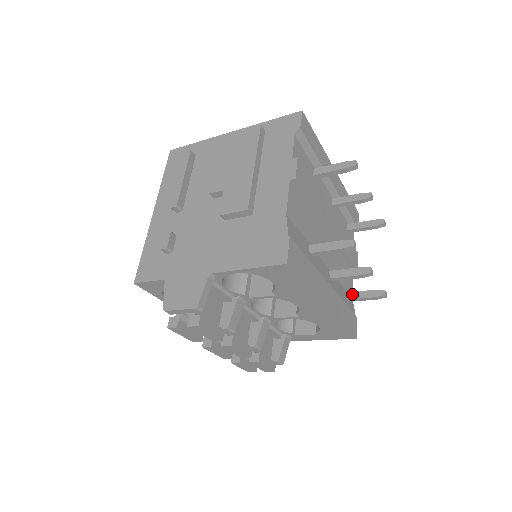
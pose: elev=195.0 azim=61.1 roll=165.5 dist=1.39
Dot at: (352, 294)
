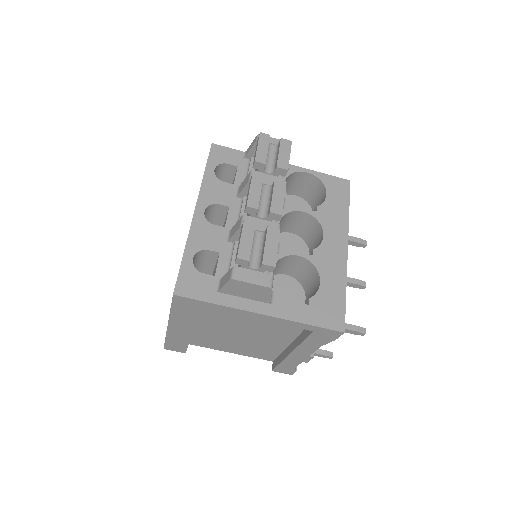
Dot at: occluded
